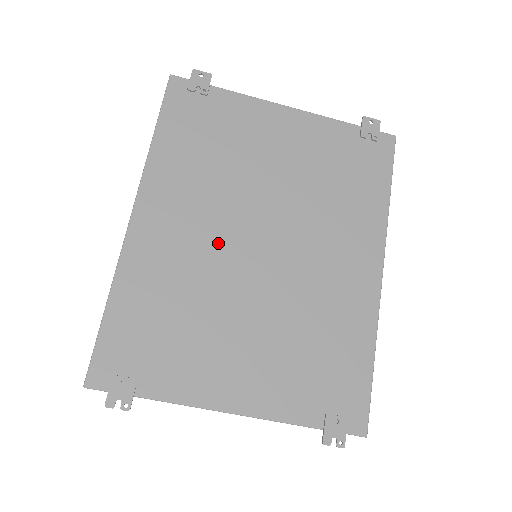
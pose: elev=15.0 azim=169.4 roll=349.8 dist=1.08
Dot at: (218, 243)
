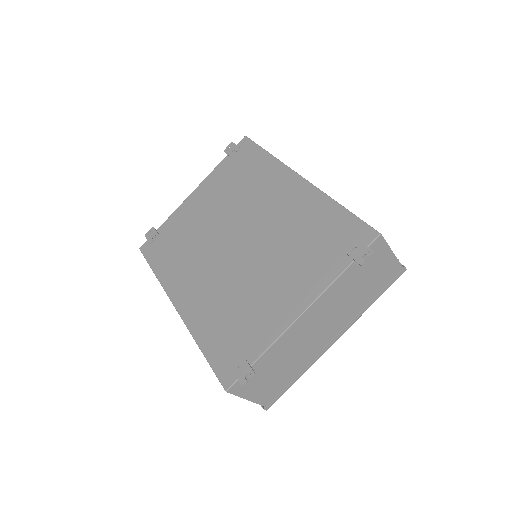
Dot at: (219, 268)
